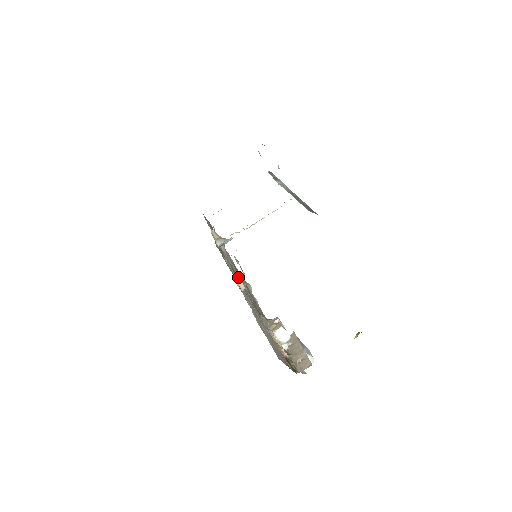
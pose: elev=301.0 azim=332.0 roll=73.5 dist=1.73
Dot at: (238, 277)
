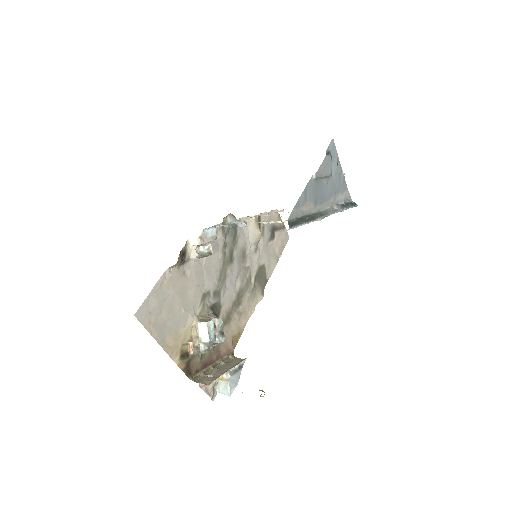
Dot at: (193, 241)
